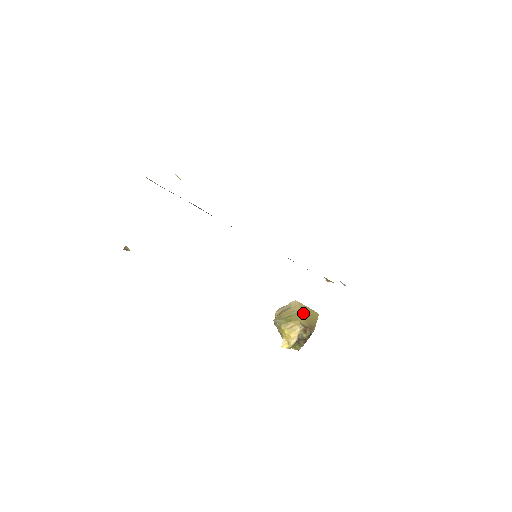
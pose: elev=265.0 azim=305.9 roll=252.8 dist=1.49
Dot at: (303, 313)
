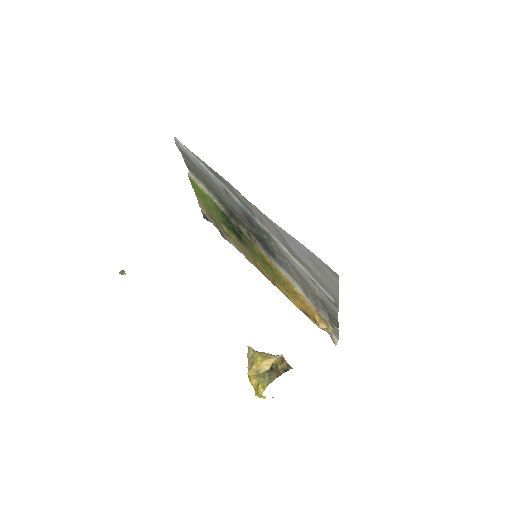
Dot at: occluded
